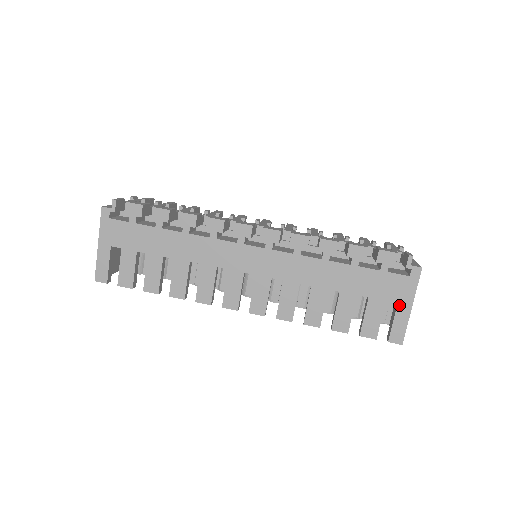
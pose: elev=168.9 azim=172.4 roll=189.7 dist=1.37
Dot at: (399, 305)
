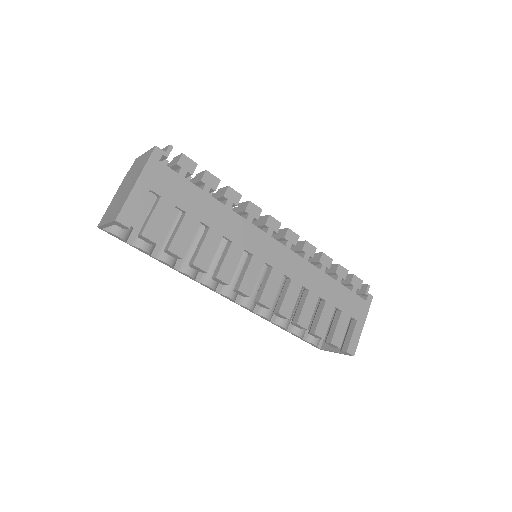
Dot at: (357, 322)
